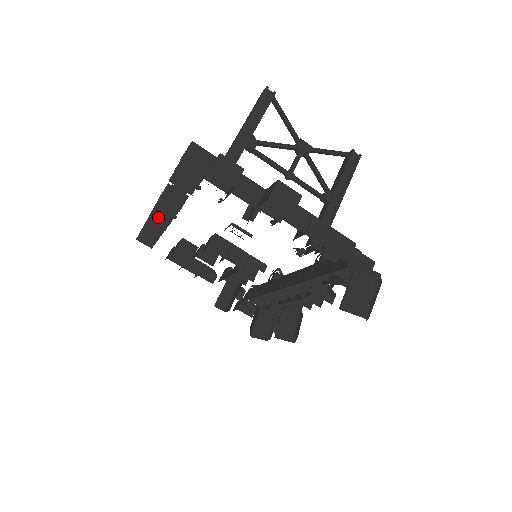
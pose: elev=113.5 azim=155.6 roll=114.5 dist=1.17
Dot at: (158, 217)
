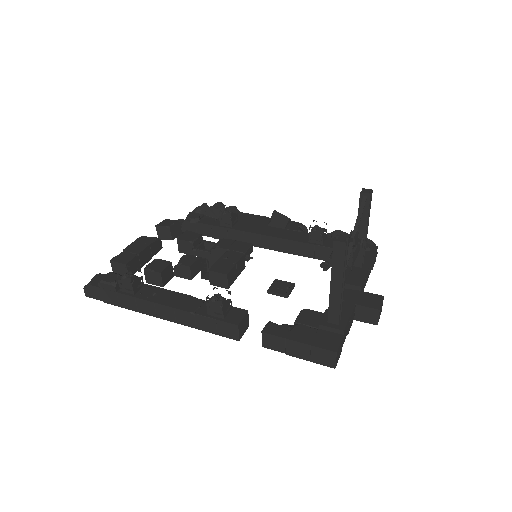
Dot at: occluded
